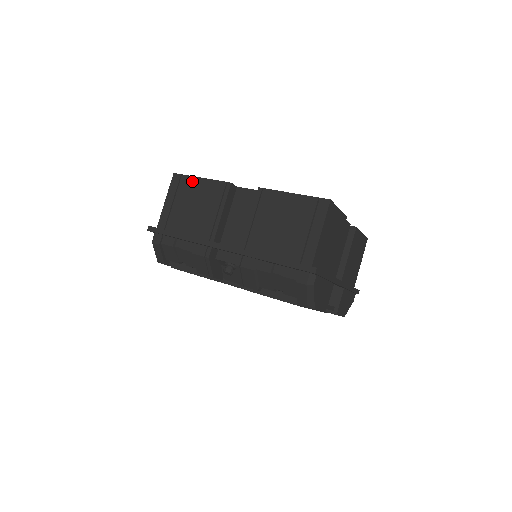
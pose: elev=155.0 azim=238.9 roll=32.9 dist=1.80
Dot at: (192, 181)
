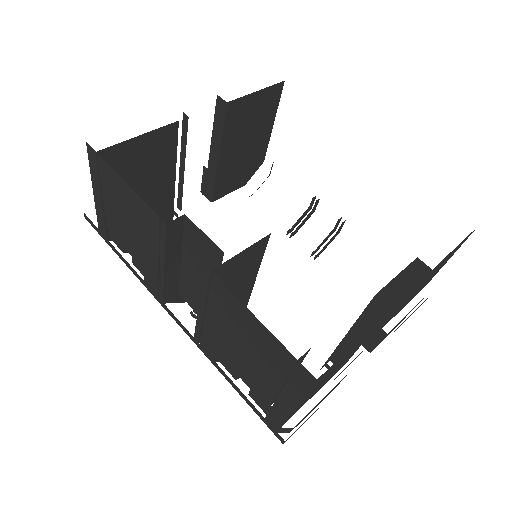
Dot at: (113, 177)
